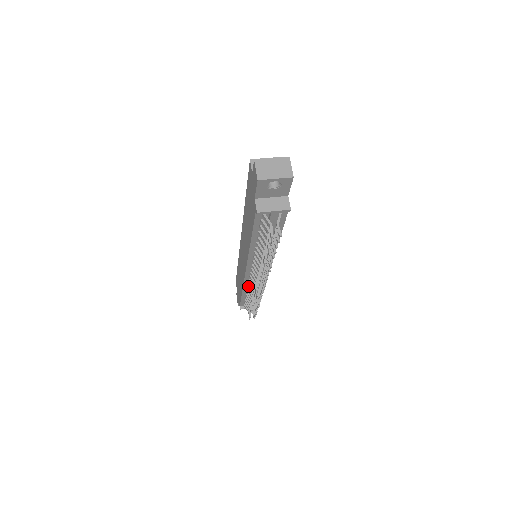
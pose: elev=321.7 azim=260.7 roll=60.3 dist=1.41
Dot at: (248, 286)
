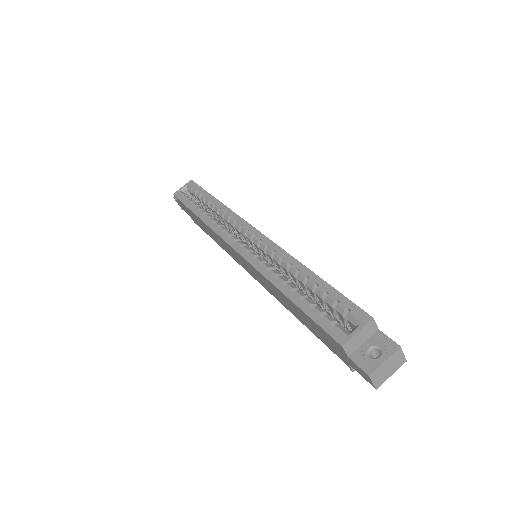
Dot at: occluded
